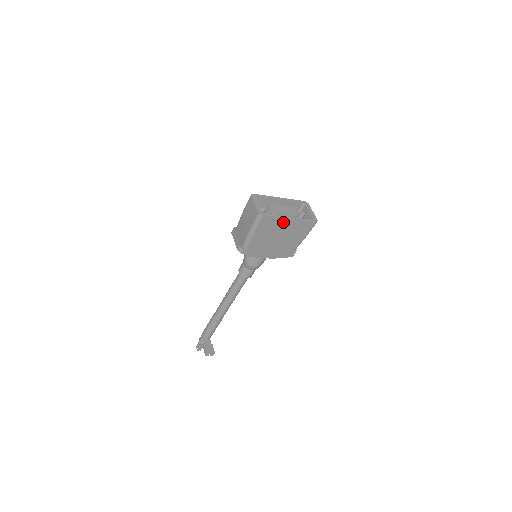
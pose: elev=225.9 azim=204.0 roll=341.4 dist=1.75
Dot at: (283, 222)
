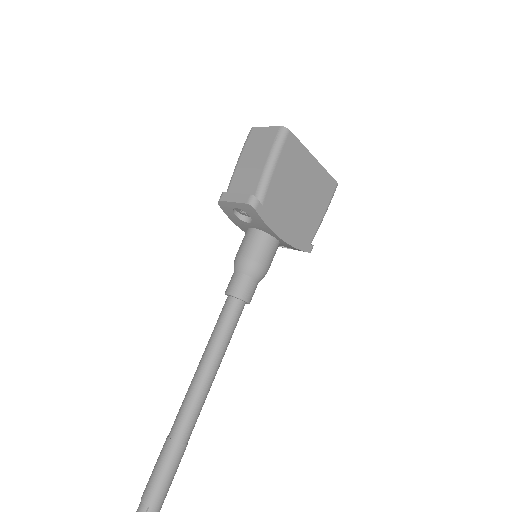
Dot at: (308, 160)
